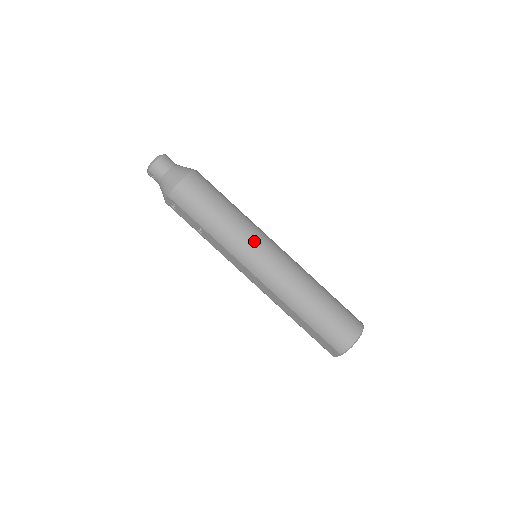
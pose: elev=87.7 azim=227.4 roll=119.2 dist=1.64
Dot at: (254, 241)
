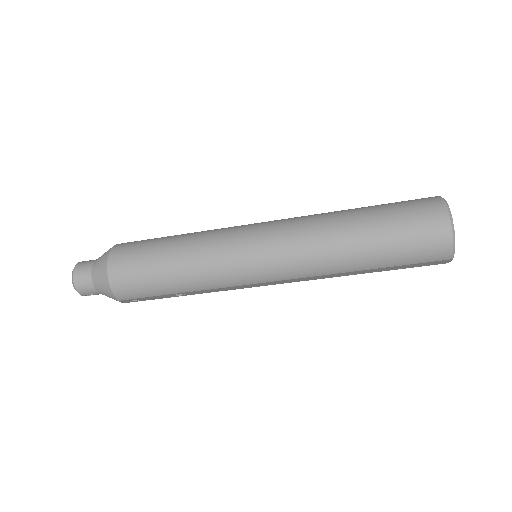
Dot at: (232, 253)
